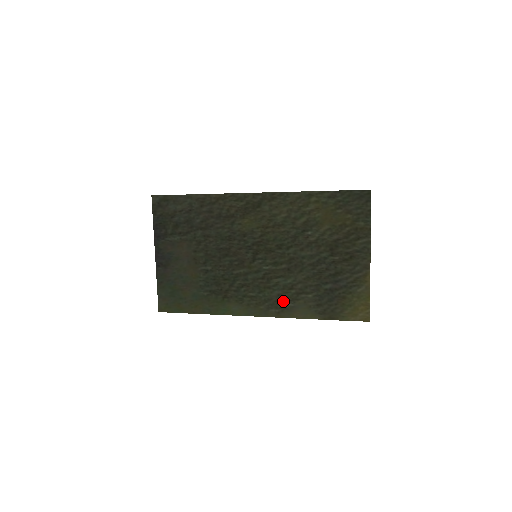
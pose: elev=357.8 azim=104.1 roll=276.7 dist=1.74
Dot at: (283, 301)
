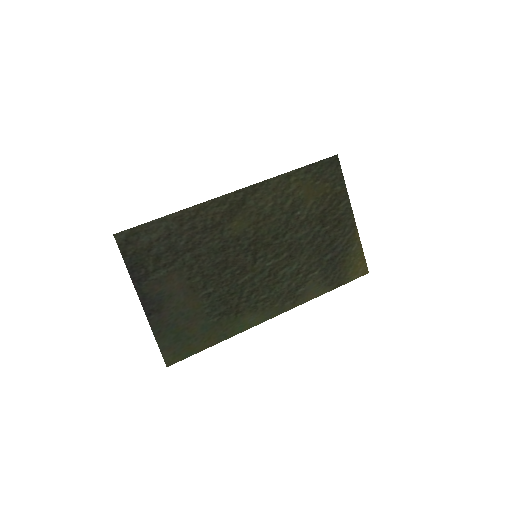
Dot at: (294, 289)
